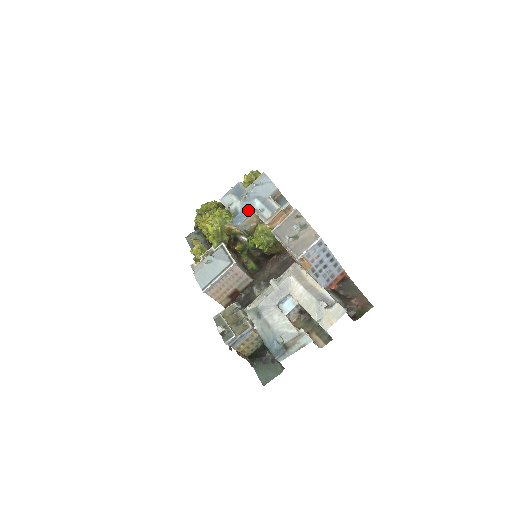
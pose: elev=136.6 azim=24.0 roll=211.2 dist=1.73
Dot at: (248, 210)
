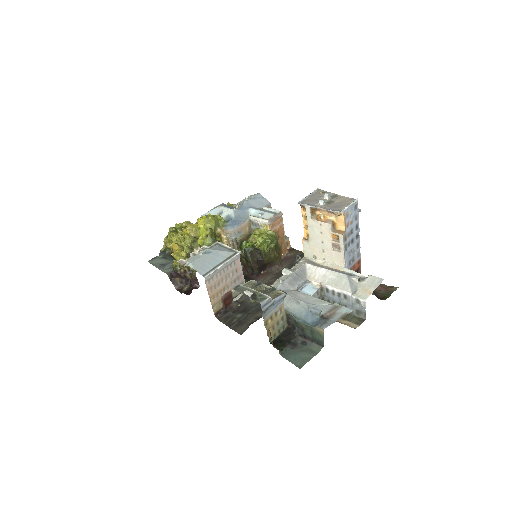
Dot at: (243, 216)
